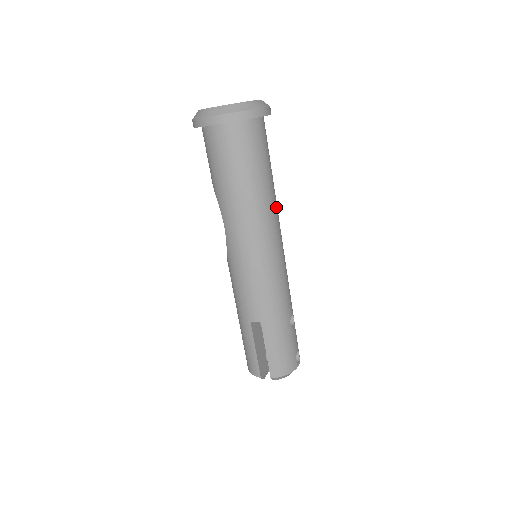
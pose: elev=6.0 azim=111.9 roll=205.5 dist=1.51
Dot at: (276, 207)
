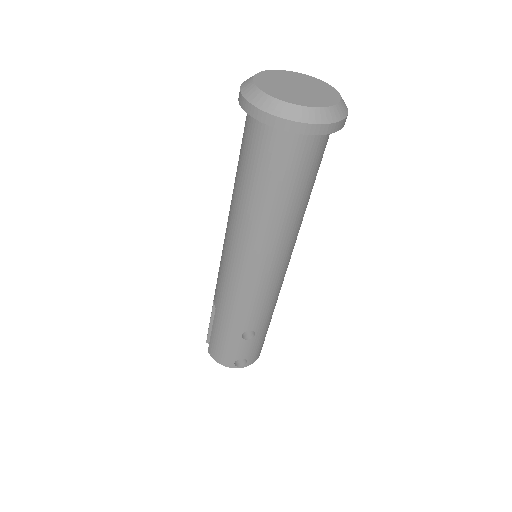
Dot at: (280, 234)
